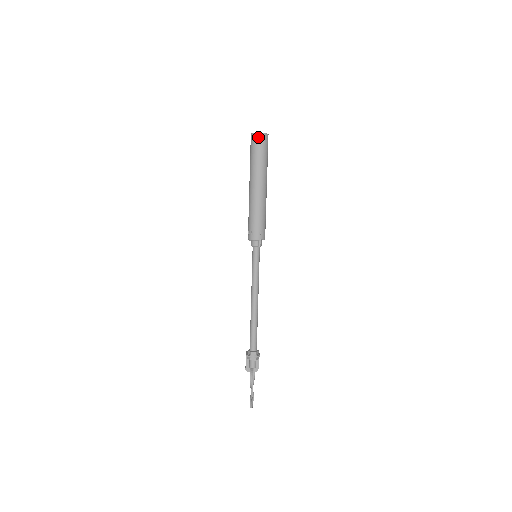
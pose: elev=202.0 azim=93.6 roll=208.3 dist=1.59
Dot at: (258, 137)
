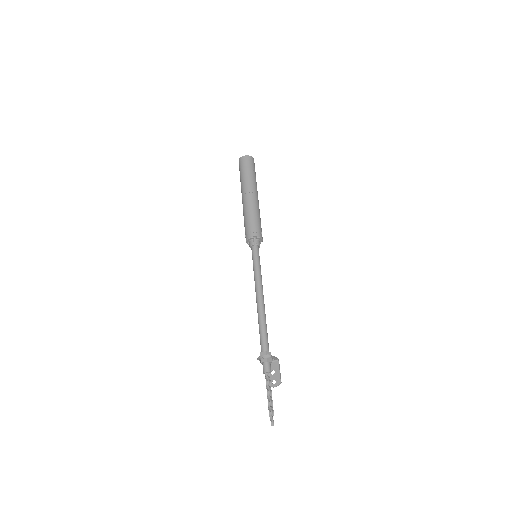
Dot at: (241, 160)
